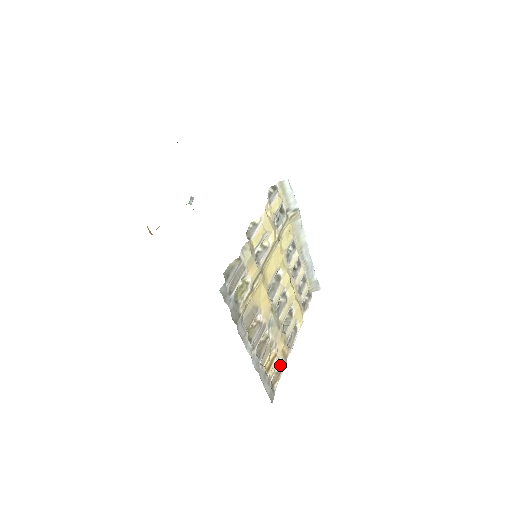
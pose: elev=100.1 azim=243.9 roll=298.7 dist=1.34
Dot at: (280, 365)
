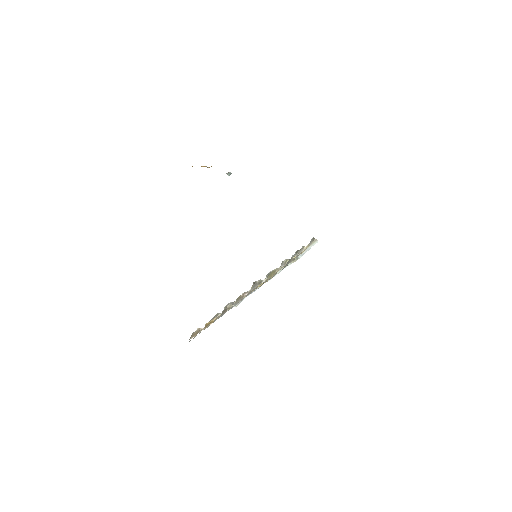
Dot at: occluded
